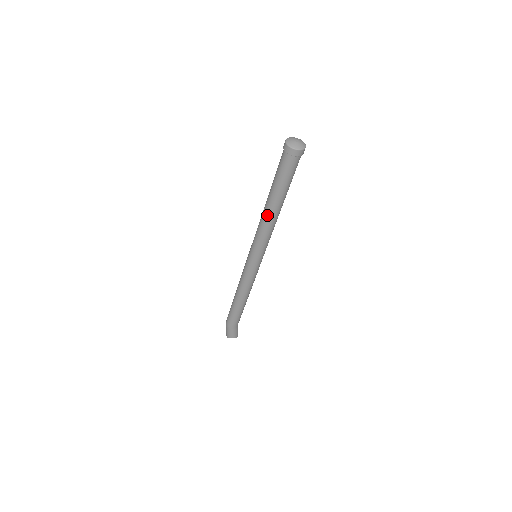
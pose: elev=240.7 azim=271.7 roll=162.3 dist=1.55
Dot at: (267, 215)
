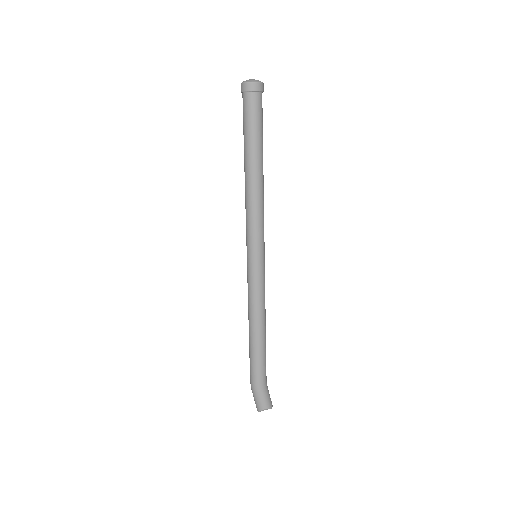
Dot at: (249, 183)
